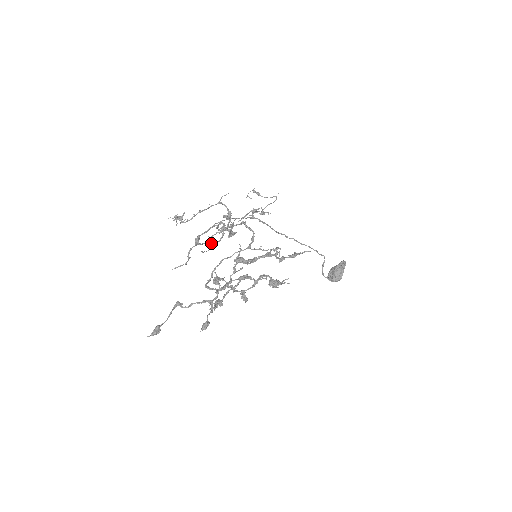
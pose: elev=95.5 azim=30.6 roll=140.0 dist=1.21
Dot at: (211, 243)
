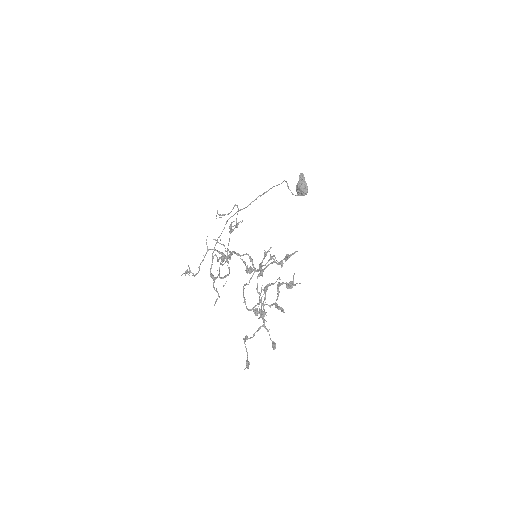
Dot at: (225, 276)
